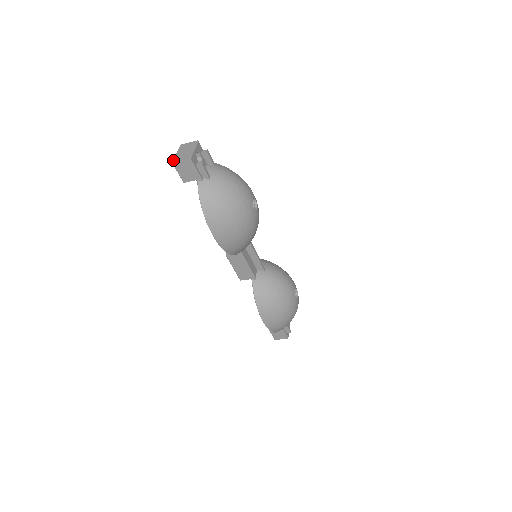
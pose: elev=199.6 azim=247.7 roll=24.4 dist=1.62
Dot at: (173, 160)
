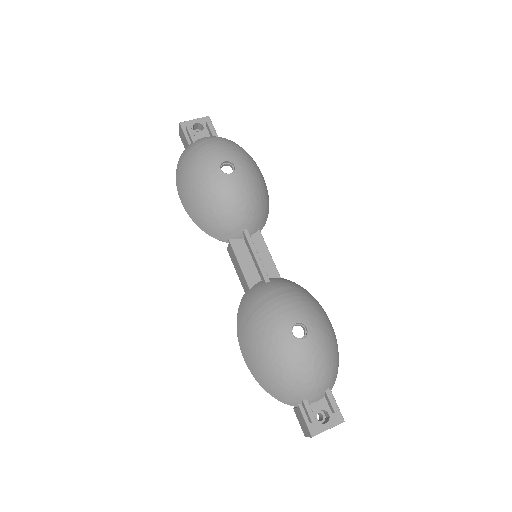
Dot at: occluded
